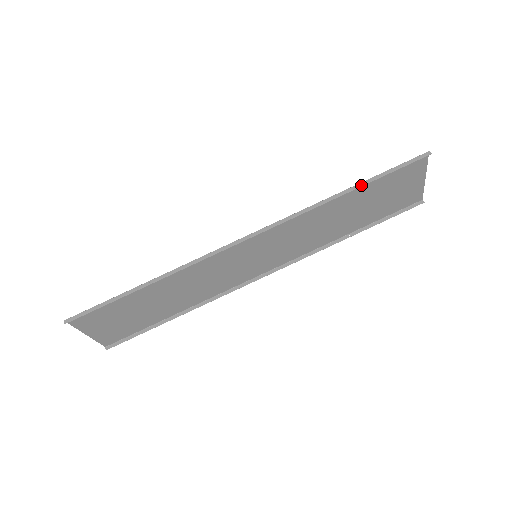
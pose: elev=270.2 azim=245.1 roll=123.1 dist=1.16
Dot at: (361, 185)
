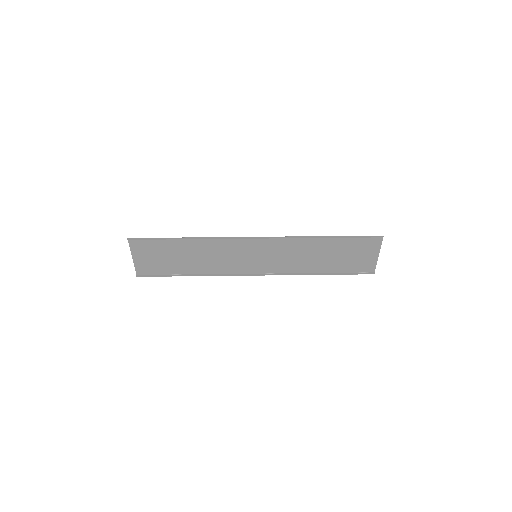
Dot at: (335, 237)
